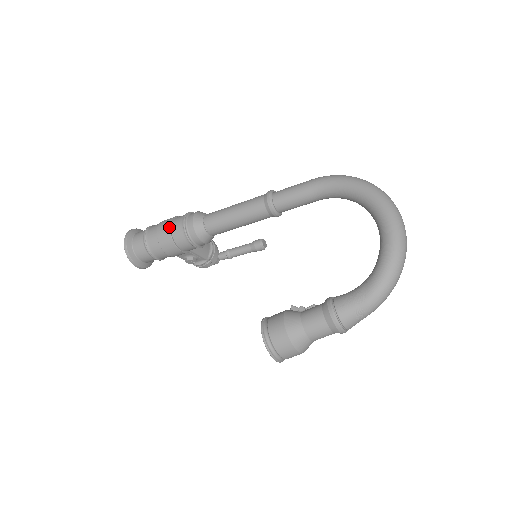
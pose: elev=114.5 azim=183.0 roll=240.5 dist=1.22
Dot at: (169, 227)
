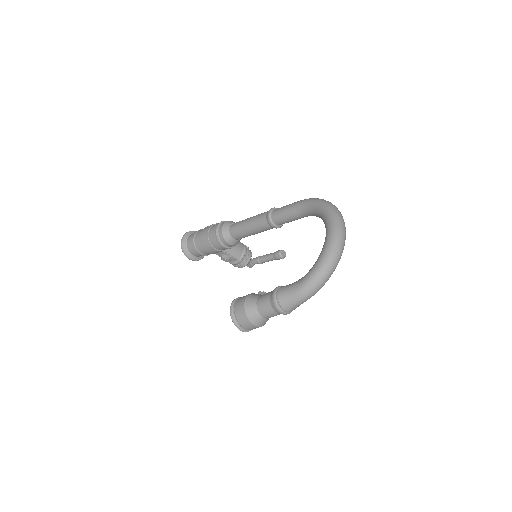
Dot at: (208, 230)
